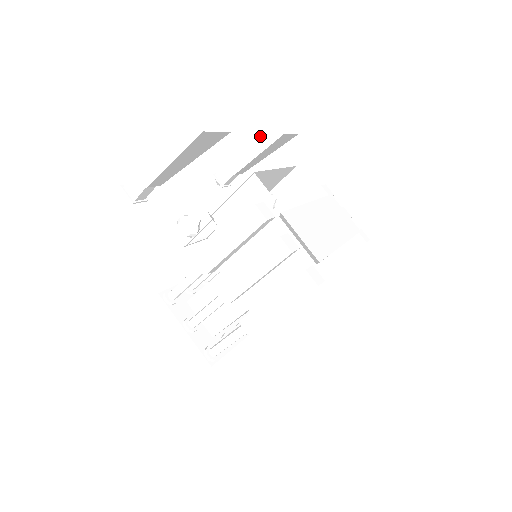
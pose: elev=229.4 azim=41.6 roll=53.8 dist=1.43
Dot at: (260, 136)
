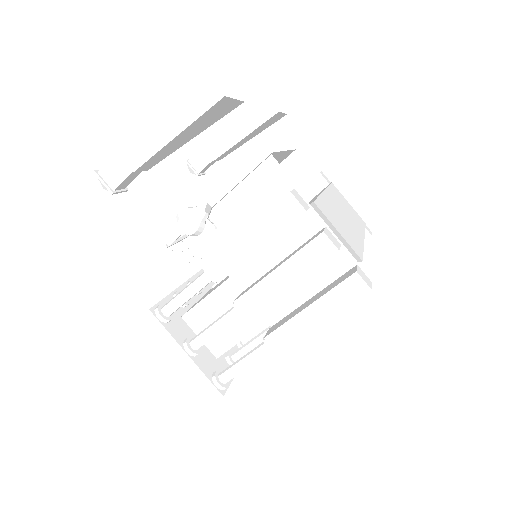
Dot at: (248, 114)
